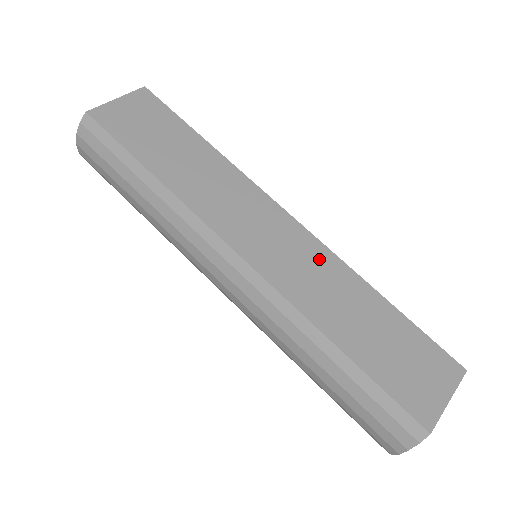
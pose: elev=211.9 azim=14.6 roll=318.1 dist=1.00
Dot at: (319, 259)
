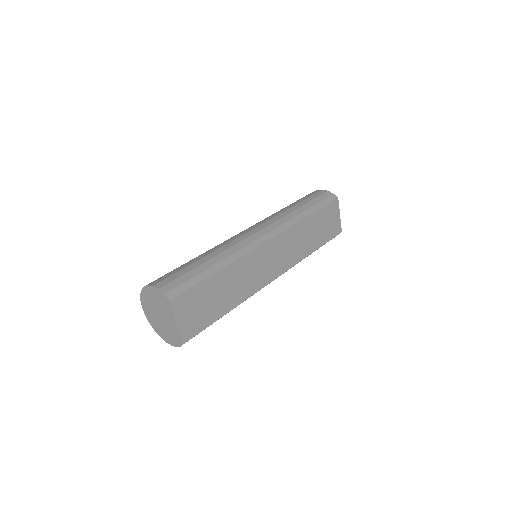
Dot at: (289, 238)
